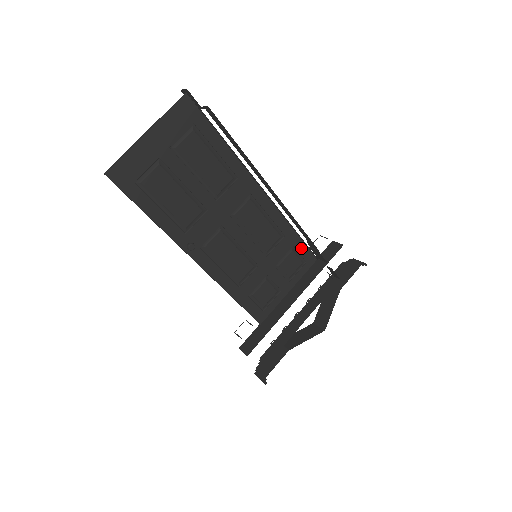
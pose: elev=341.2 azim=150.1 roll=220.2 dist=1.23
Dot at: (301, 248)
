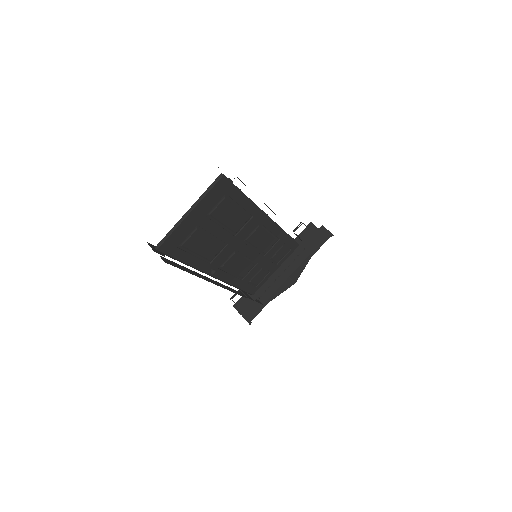
Dot at: (290, 242)
